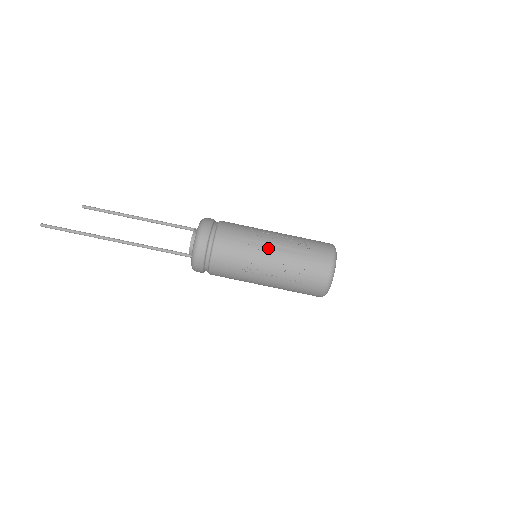
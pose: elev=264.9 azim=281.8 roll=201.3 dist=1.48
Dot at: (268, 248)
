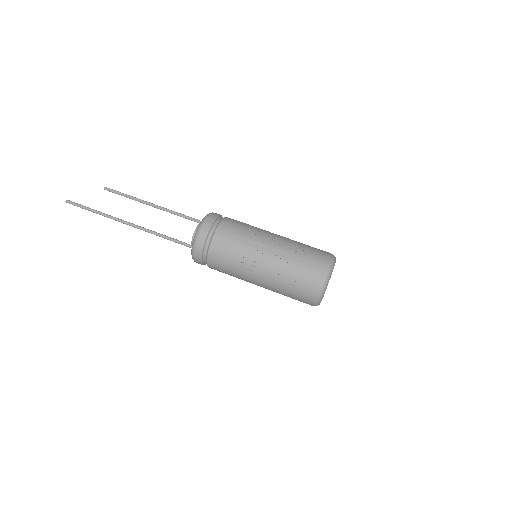
Dot at: (264, 250)
